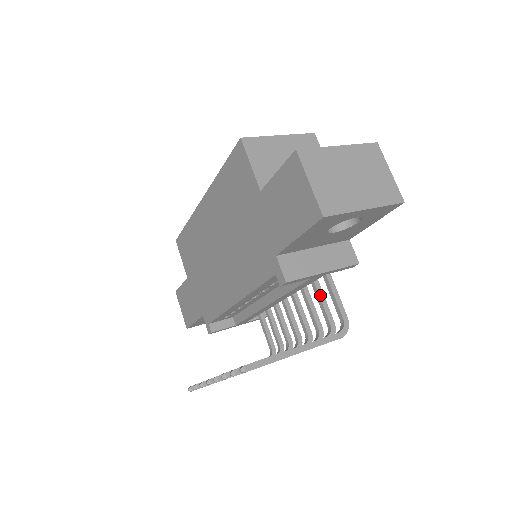
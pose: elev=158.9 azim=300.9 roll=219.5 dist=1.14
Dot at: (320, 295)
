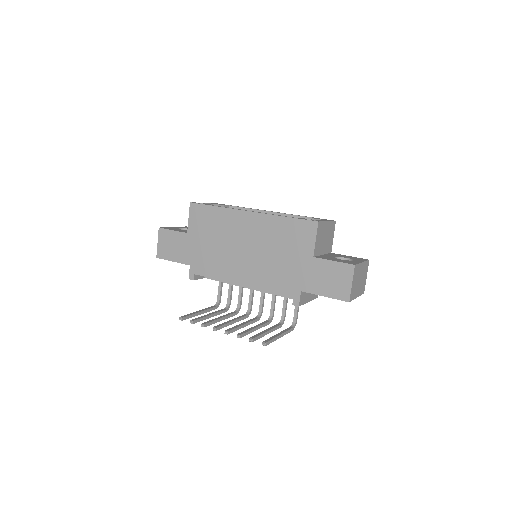
Dot at: (287, 300)
